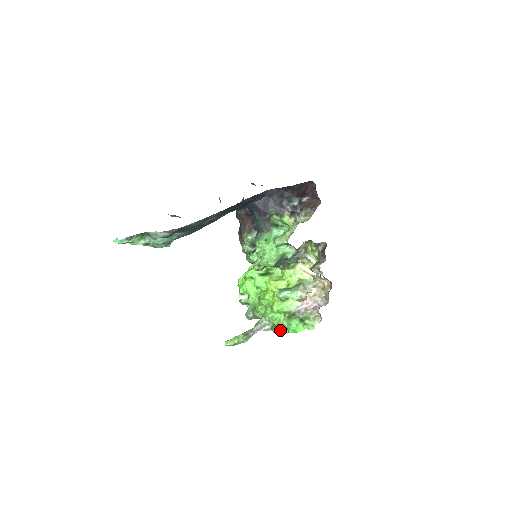
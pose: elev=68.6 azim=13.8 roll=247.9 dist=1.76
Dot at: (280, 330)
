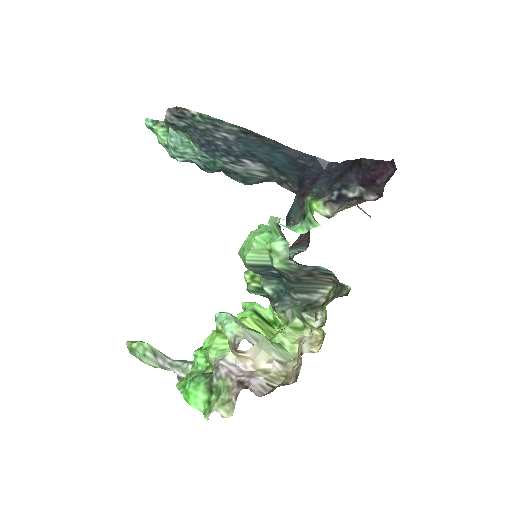
Dot at: (182, 383)
